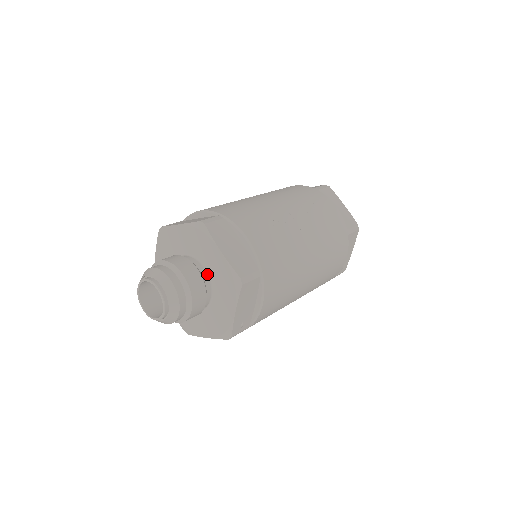
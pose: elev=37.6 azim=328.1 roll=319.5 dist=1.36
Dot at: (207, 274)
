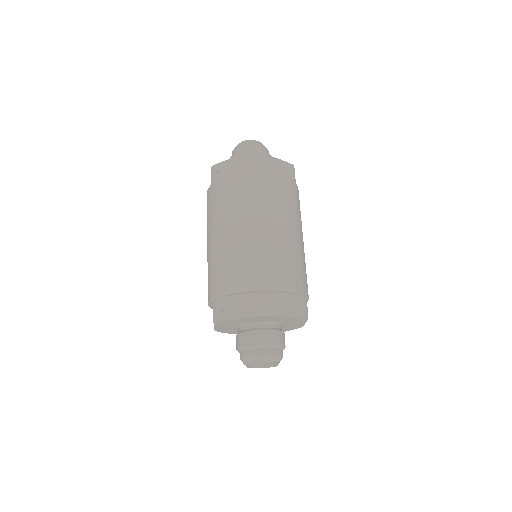
Dot at: (276, 323)
